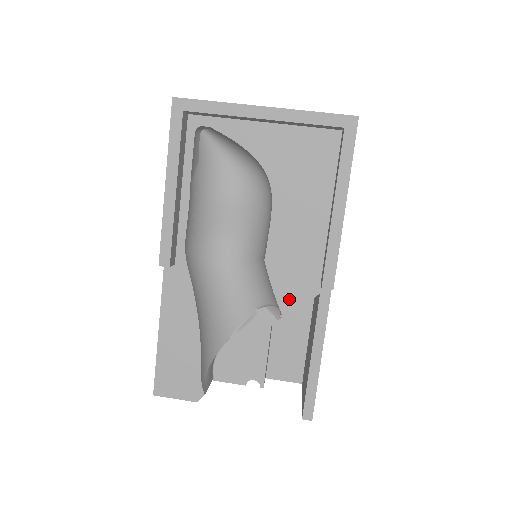
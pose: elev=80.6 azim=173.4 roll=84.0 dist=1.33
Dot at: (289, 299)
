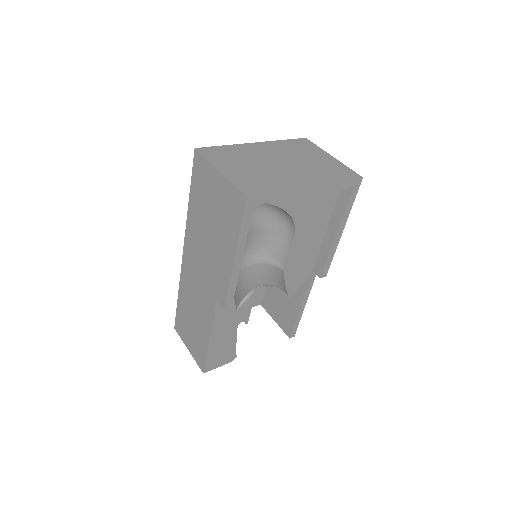
Dot at: (294, 286)
